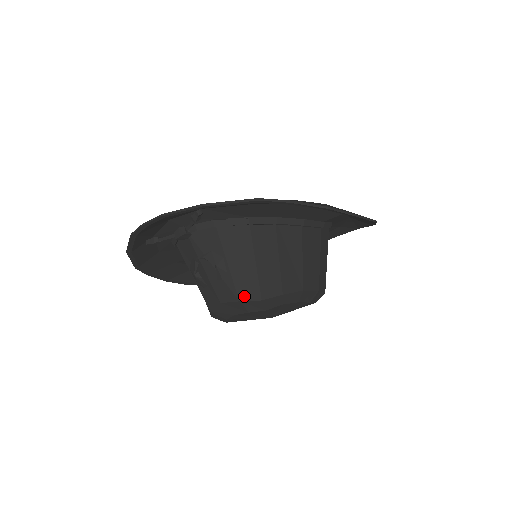
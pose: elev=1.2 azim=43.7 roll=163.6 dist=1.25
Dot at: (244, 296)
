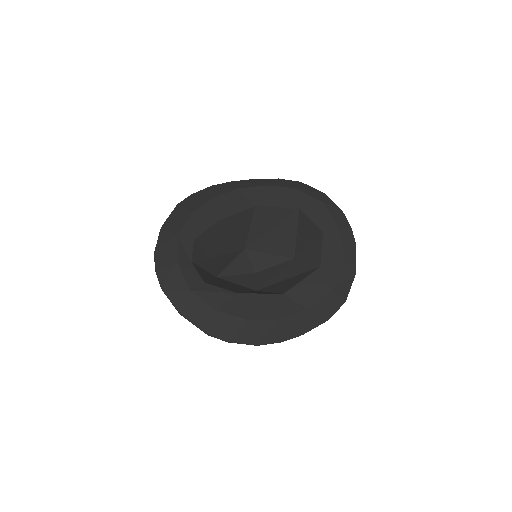
Dot at: occluded
